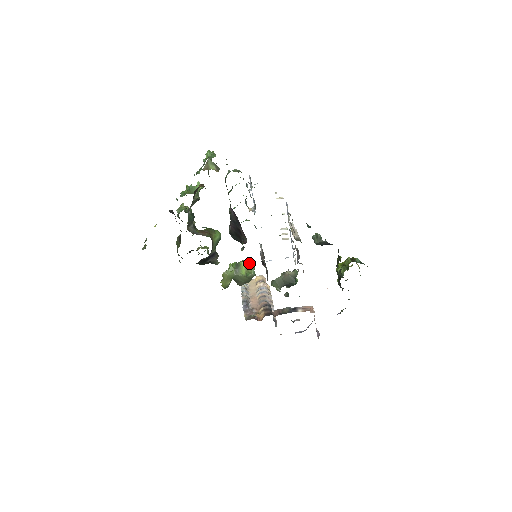
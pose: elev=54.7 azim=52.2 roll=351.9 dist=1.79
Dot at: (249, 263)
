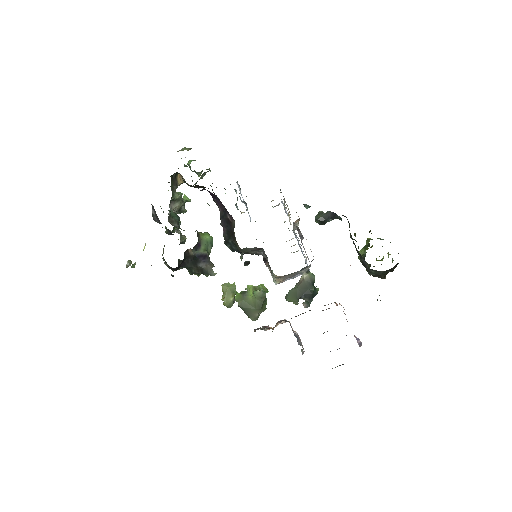
Dot at: (247, 261)
